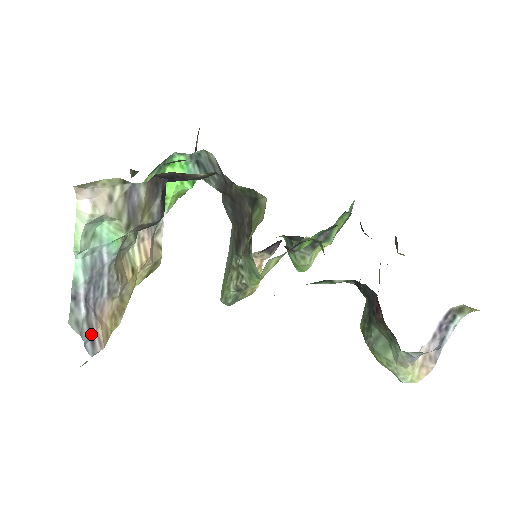
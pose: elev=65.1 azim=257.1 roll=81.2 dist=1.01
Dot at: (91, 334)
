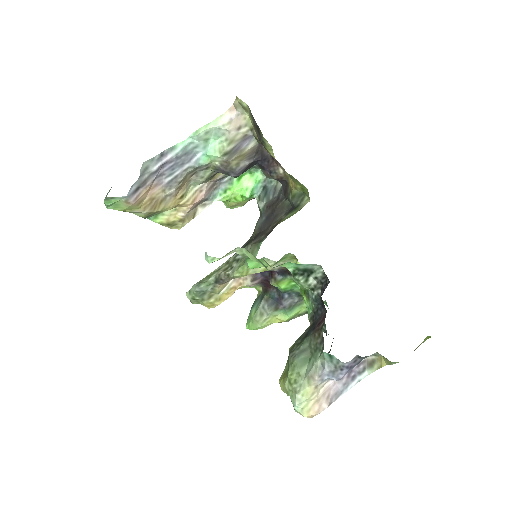
Dot at: (141, 185)
